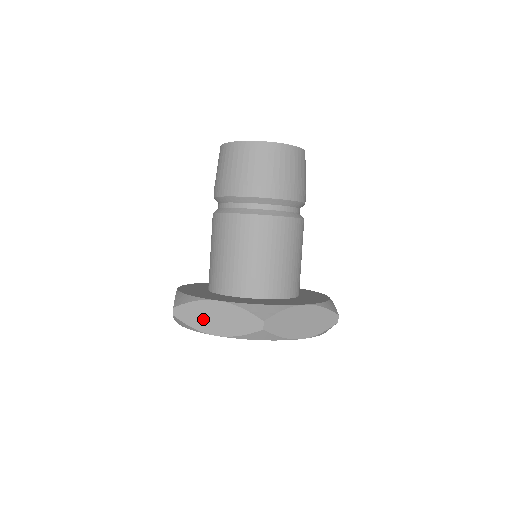
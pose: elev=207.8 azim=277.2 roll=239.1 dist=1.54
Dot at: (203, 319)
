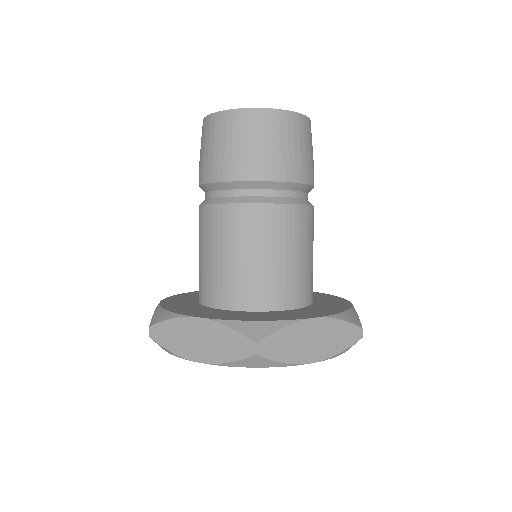
Dot at: (183, 341)
